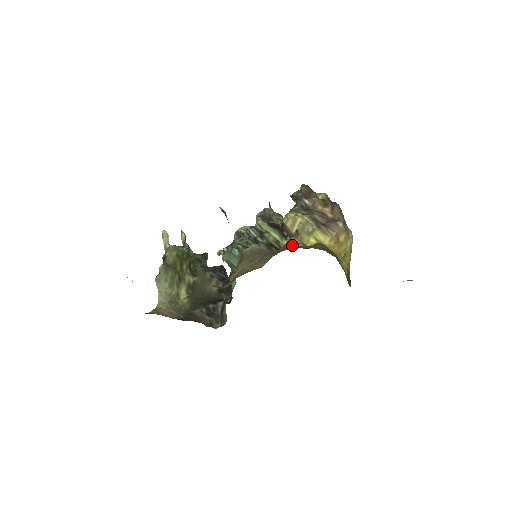
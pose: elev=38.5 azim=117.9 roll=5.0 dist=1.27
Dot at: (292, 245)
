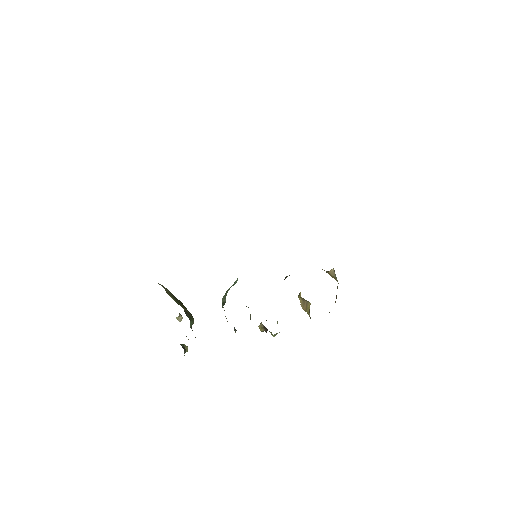
Dot at: occluded
